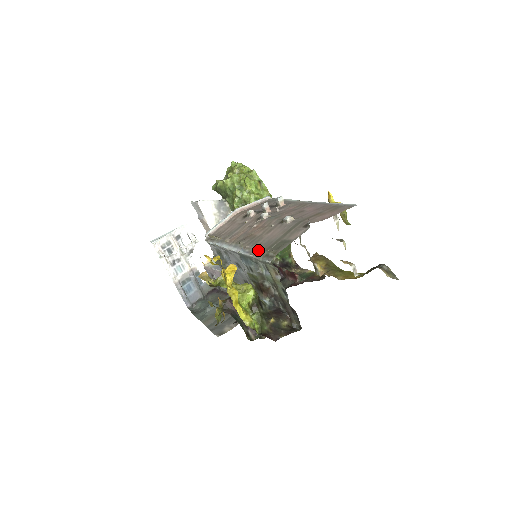
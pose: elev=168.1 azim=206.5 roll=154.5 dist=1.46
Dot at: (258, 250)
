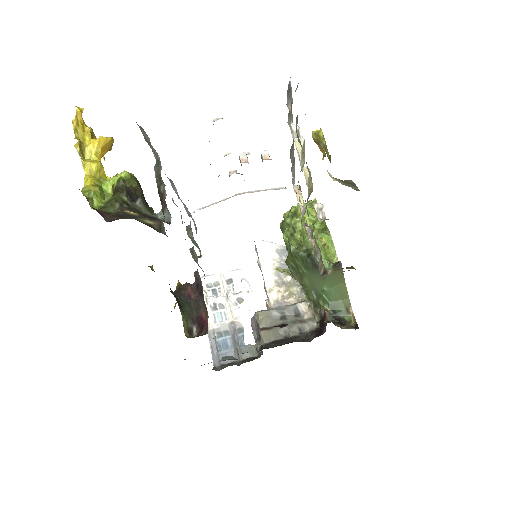
Dot at: occluded
